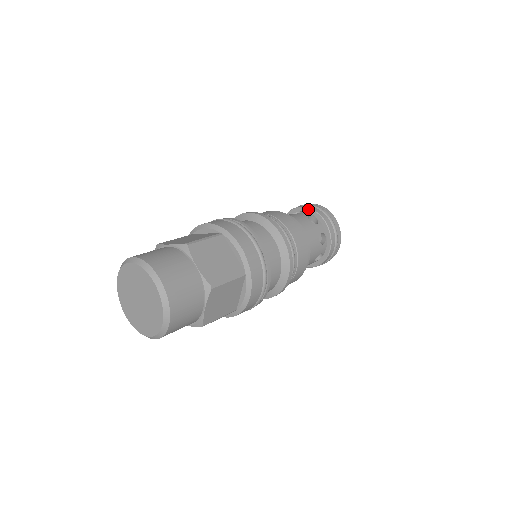
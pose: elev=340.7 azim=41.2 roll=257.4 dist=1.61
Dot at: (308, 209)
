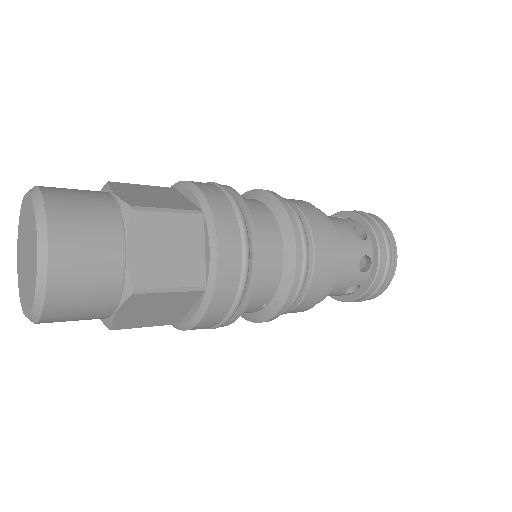
Dot at: (334, 215)
